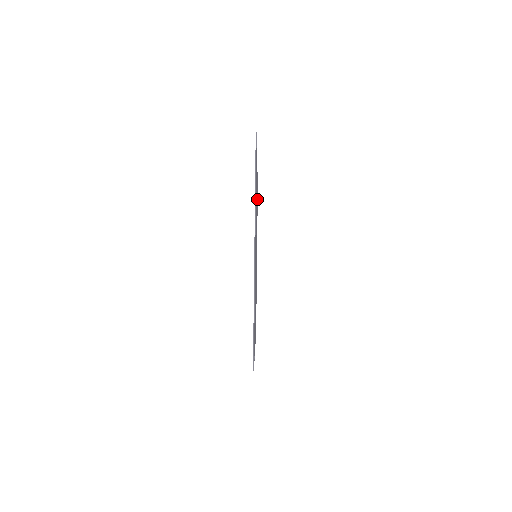
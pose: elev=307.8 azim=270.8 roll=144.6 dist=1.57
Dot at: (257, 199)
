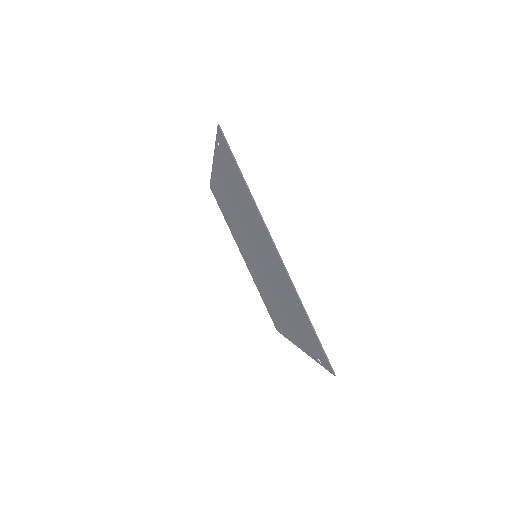
Dot at: occluded
